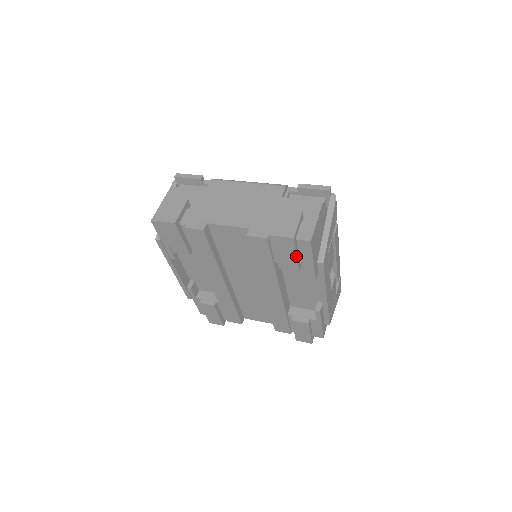
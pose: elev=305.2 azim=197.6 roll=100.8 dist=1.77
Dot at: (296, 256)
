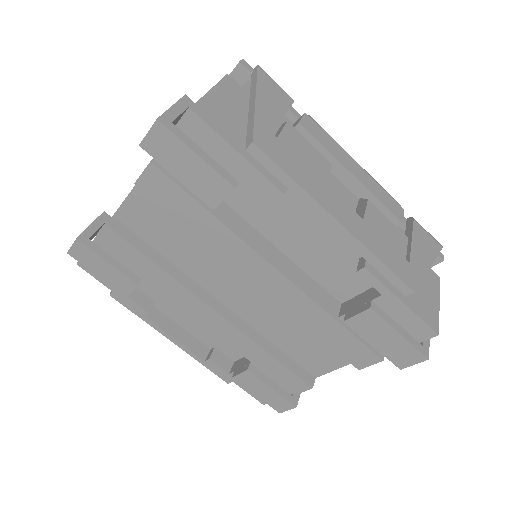
Dot at: (198, 156)
